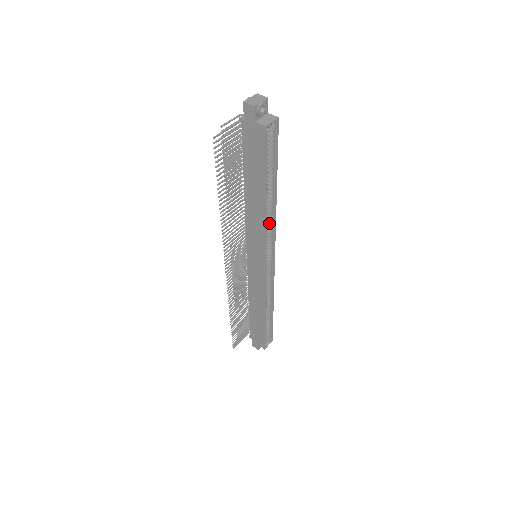
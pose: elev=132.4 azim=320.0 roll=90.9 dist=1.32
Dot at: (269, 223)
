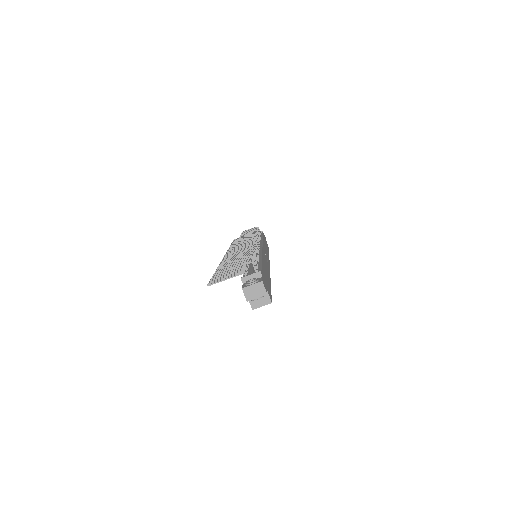
Dot at: occluded
